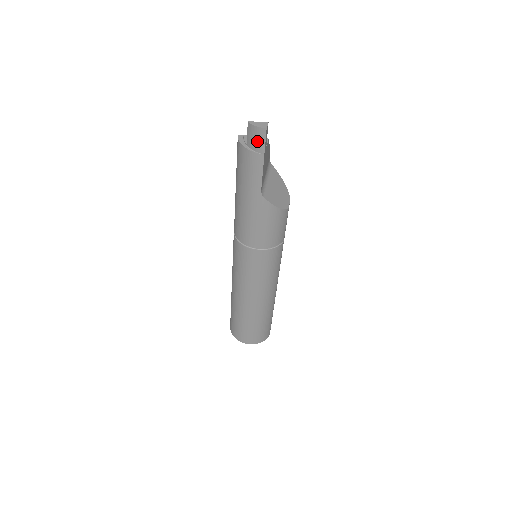
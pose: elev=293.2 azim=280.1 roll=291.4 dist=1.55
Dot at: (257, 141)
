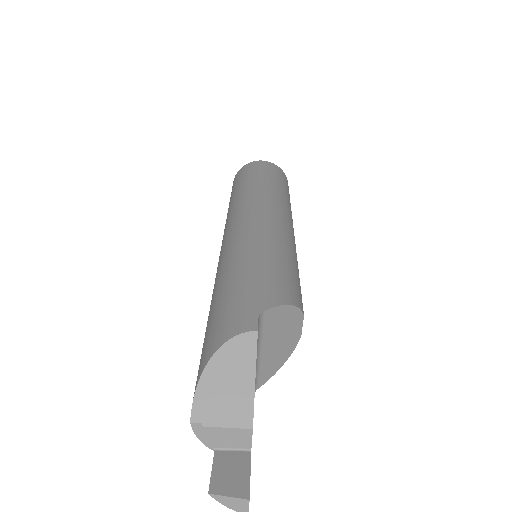
Dot at: occluded
